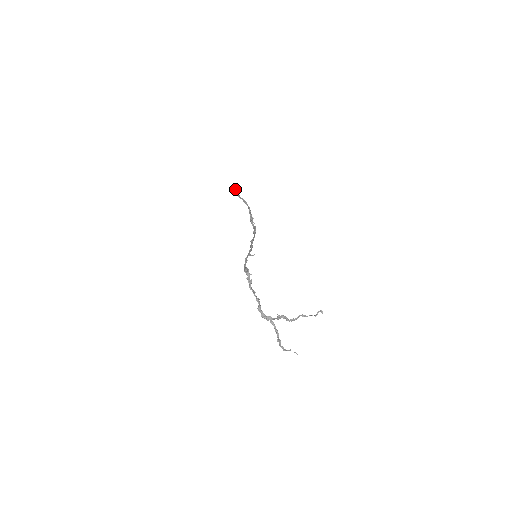
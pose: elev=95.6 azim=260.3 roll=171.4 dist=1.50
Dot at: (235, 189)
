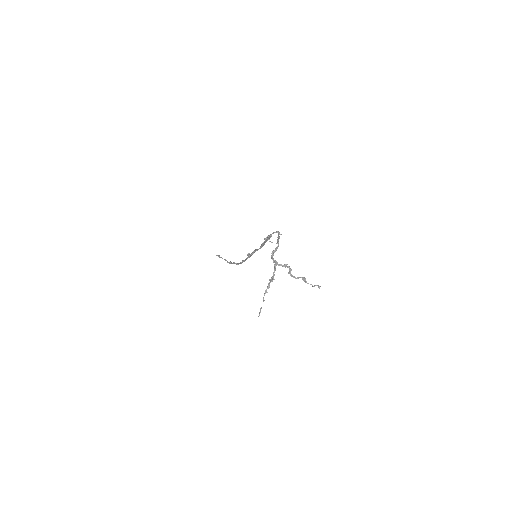
Dot at: (217, 255)
